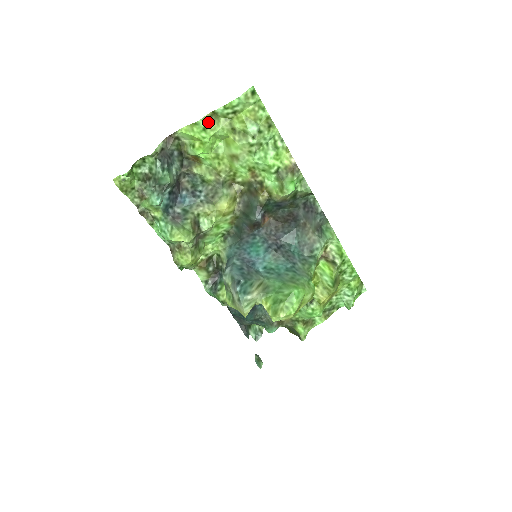
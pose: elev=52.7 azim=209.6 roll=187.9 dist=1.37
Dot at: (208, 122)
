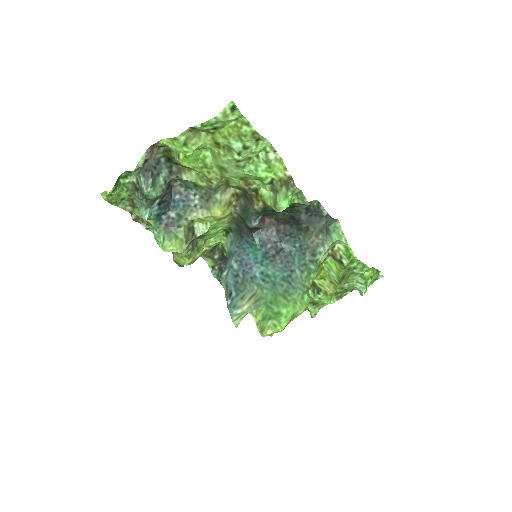
Dot at: (188, 137)
